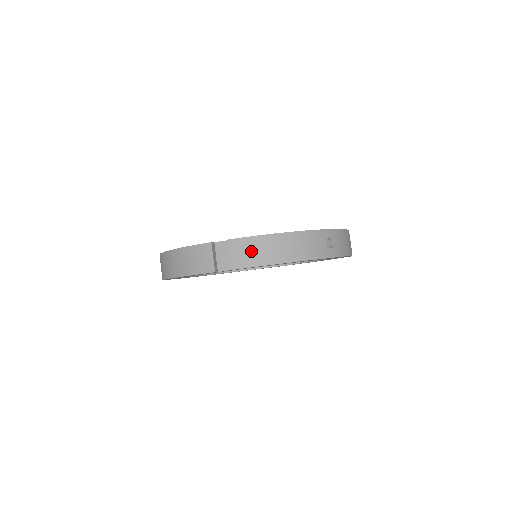
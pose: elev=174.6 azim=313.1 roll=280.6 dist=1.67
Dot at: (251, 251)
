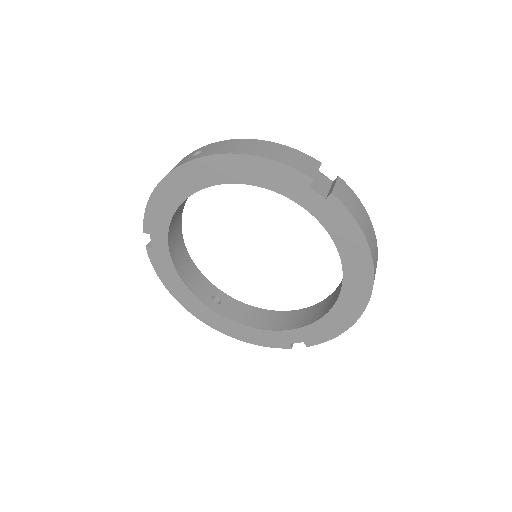
Dot at: (352, 202)
